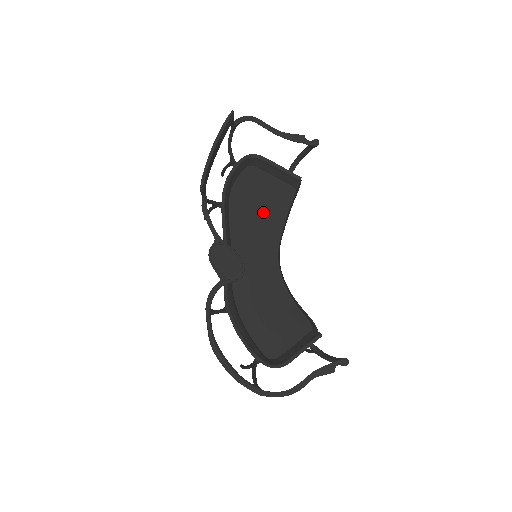
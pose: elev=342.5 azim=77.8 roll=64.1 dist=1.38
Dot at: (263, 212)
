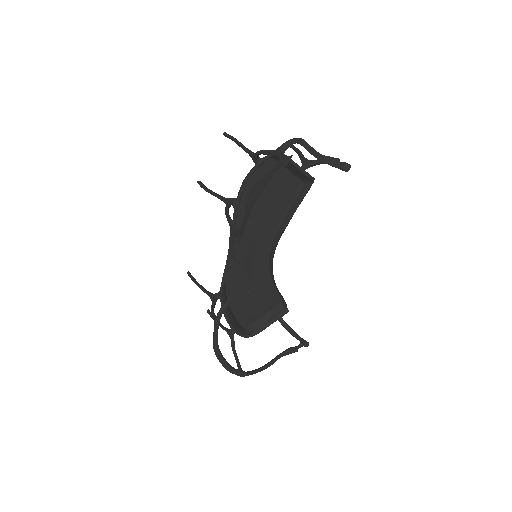
Dot at: (268, 206)
